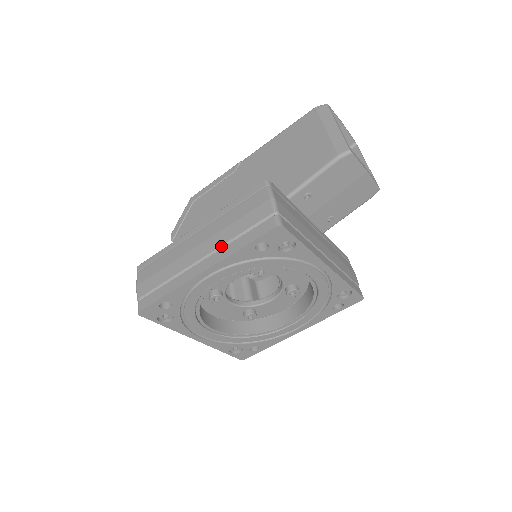
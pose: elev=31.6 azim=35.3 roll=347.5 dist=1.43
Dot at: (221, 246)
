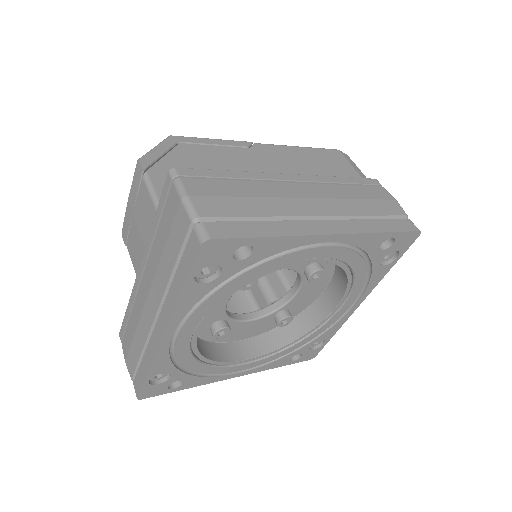
Dot at: (348, 216)
